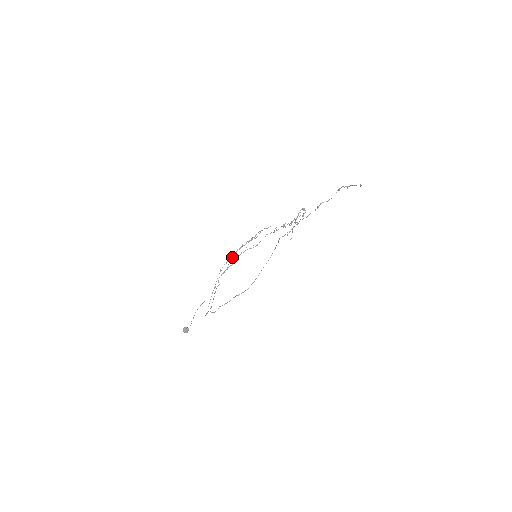
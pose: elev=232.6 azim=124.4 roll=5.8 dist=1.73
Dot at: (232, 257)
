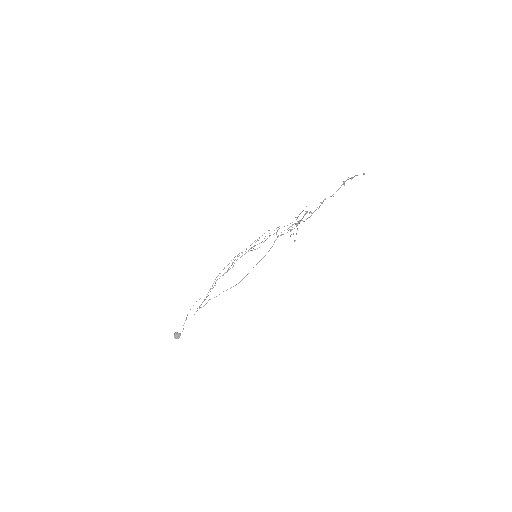
Dot at: (234, 260)
